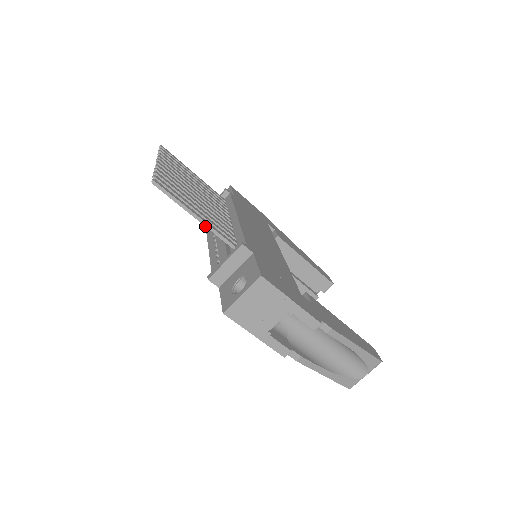
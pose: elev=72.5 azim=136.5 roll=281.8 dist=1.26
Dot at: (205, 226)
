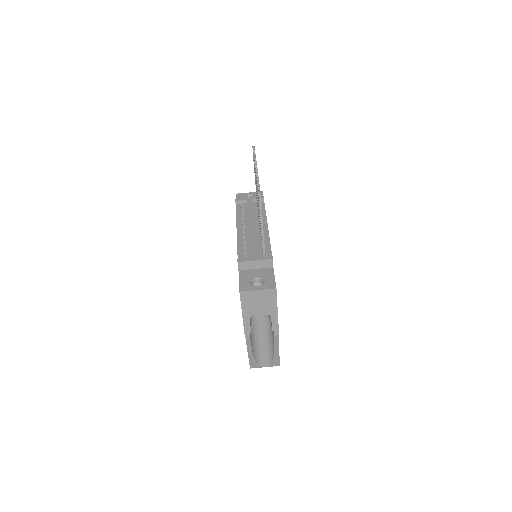
Dot at: (261, 234)
